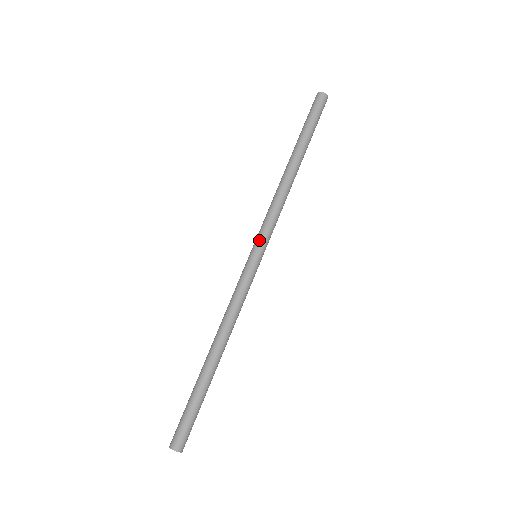
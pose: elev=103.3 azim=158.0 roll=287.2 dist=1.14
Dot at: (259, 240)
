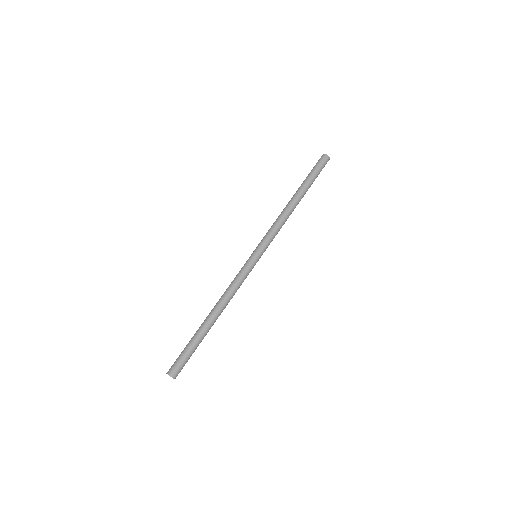
Dot at: (262, 246)
